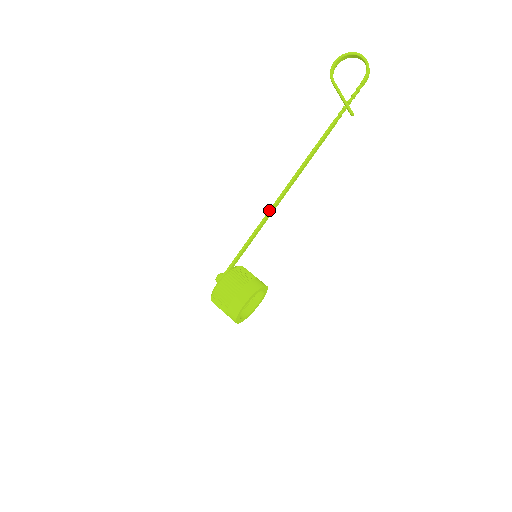
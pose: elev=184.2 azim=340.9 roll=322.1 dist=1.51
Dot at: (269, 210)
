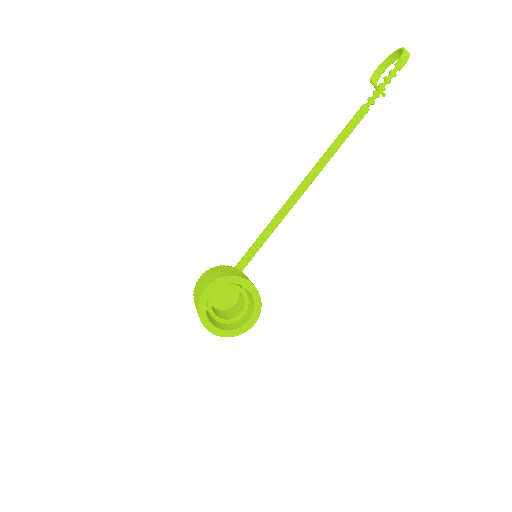
Dot at: (282, 207)
